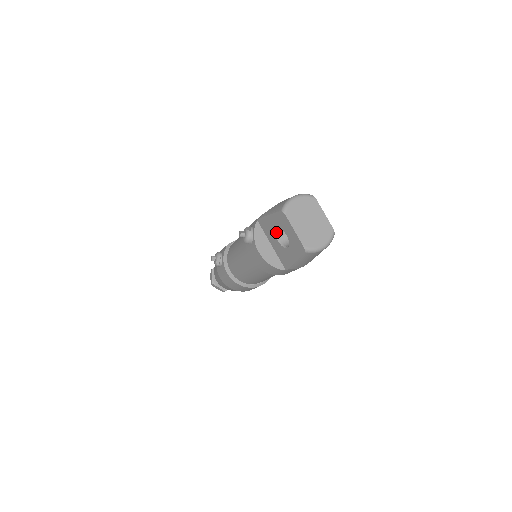
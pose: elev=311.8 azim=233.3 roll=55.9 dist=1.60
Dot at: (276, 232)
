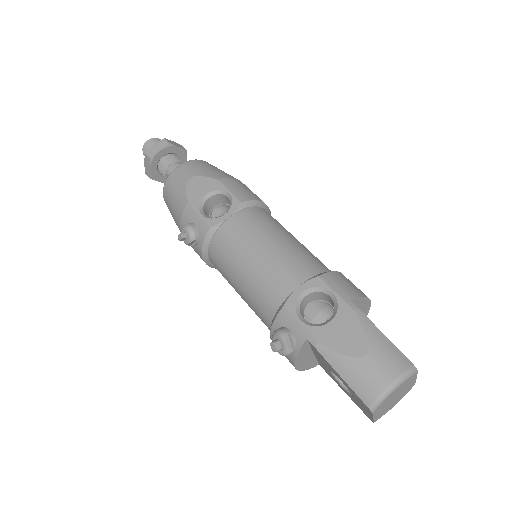
Dot at: occluded
